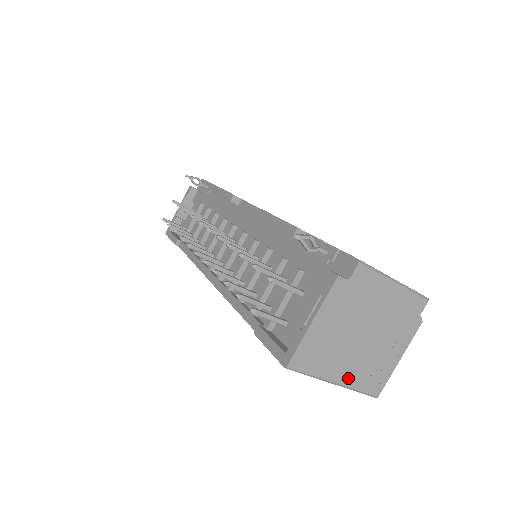
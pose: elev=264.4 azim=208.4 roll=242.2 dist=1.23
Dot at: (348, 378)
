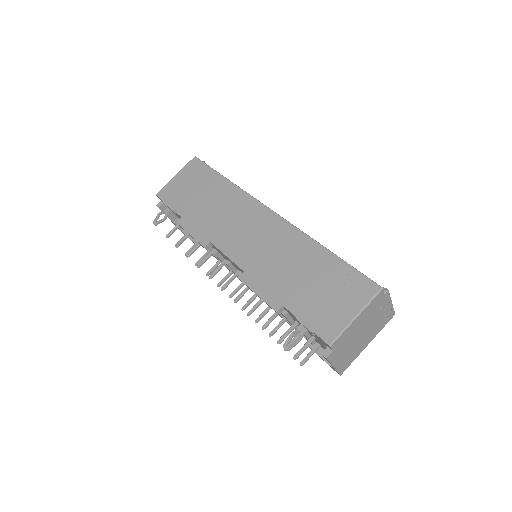
Dot at: (372, 337)
